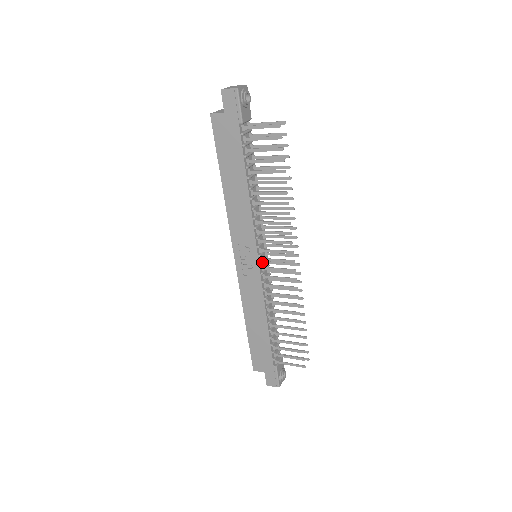
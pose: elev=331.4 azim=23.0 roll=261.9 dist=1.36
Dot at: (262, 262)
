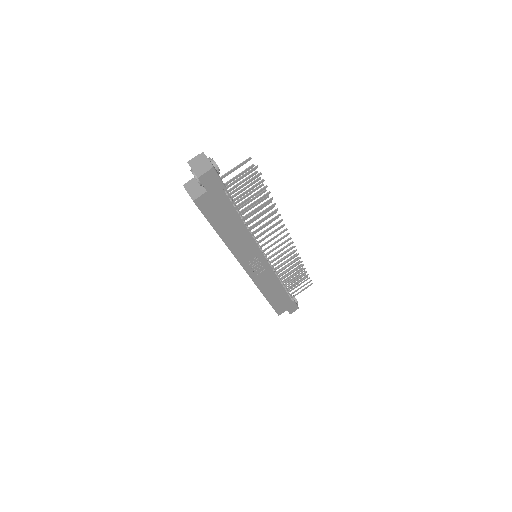
Dot at: (266, 257)
